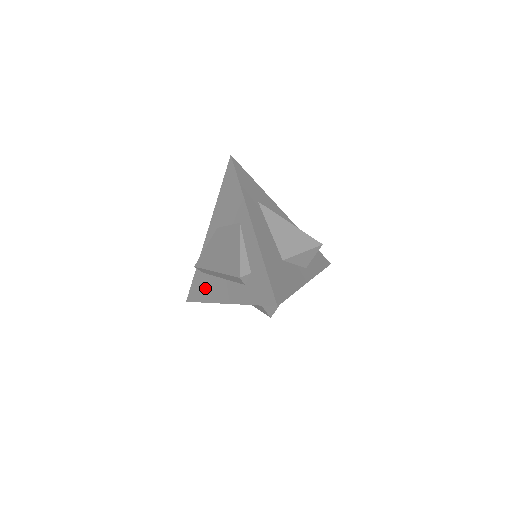
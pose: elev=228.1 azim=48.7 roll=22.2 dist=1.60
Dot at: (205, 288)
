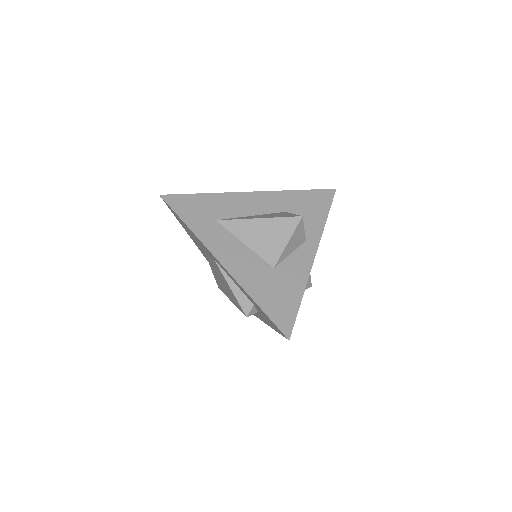
Dot at: occluded
